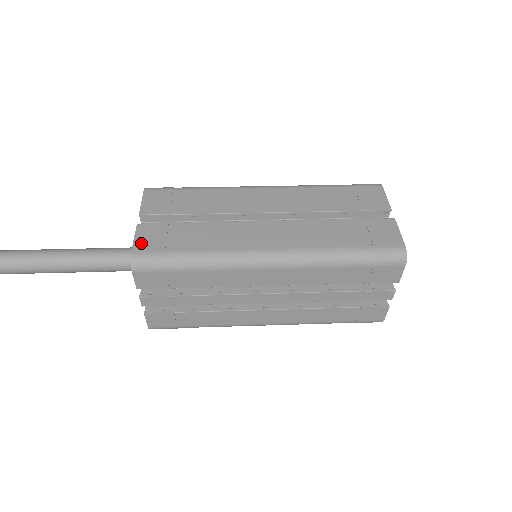
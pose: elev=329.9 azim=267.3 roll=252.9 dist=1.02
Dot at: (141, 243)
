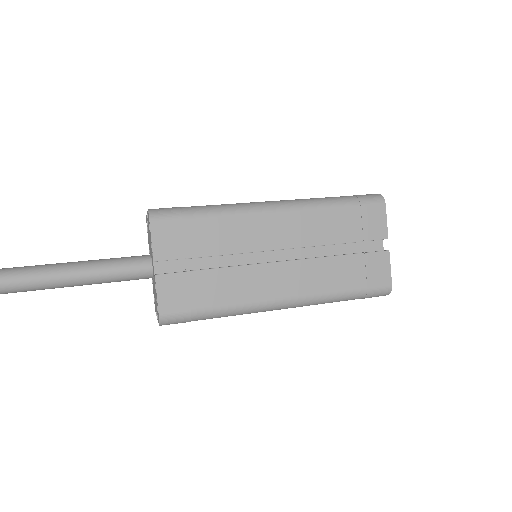
Dot at: (165, 302)
